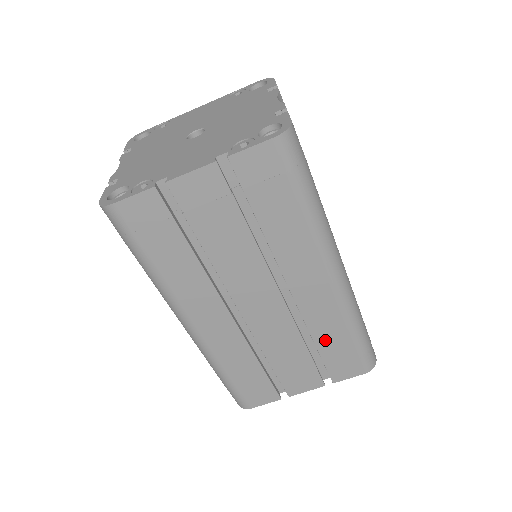
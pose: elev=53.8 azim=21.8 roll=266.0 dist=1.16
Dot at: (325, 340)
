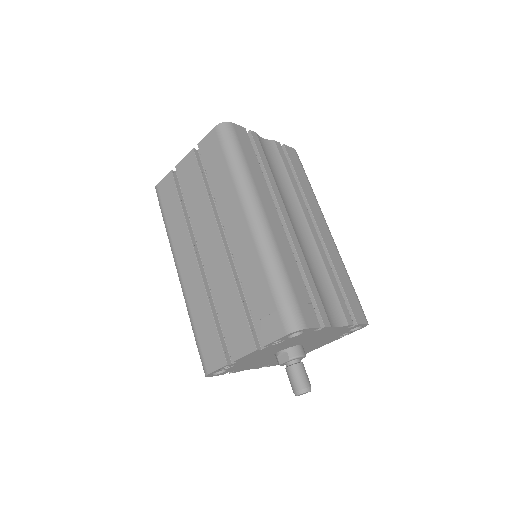
Dot at: (251, 287)
